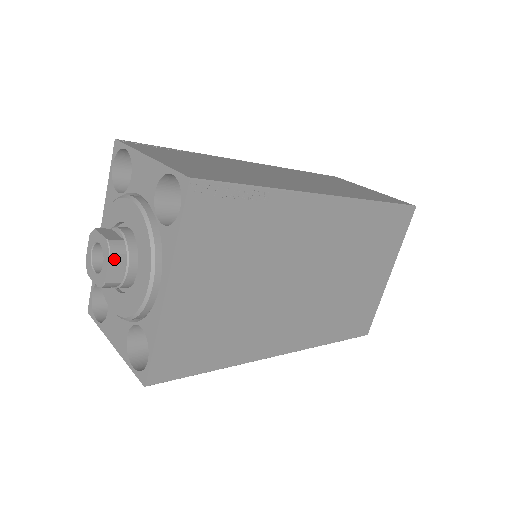
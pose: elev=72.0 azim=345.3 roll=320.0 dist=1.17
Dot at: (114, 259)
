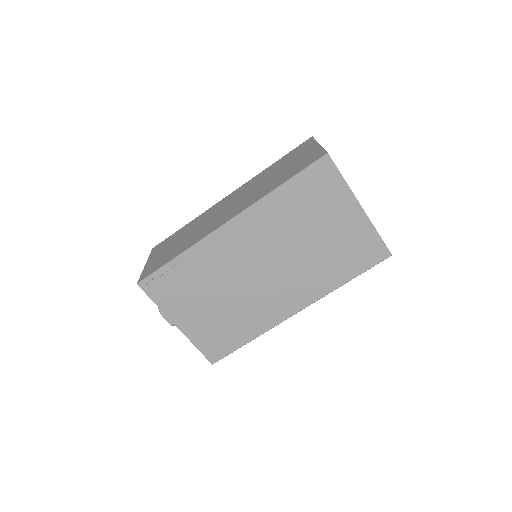
Dot at: (165, 315)
